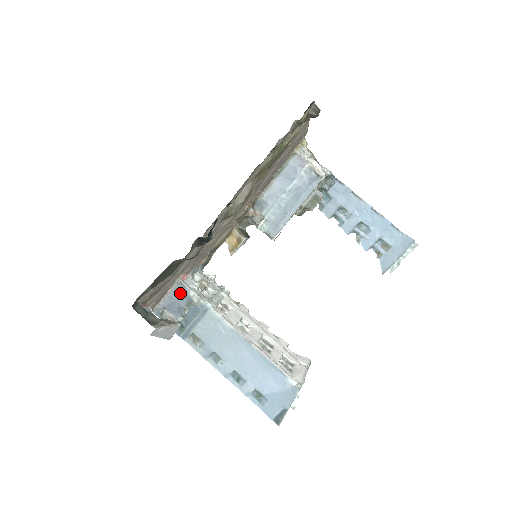
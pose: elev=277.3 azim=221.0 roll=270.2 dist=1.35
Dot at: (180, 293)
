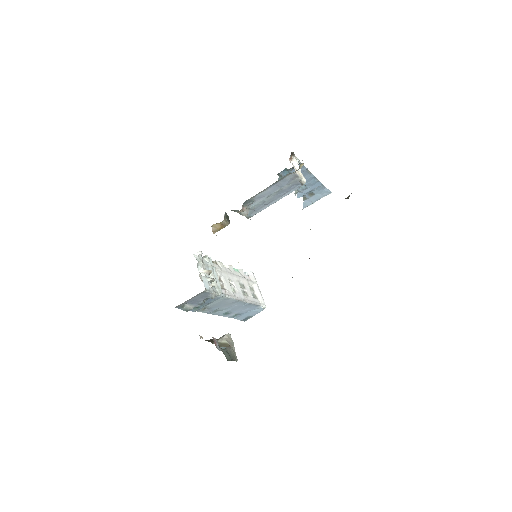
Dot at: (202, 296)
